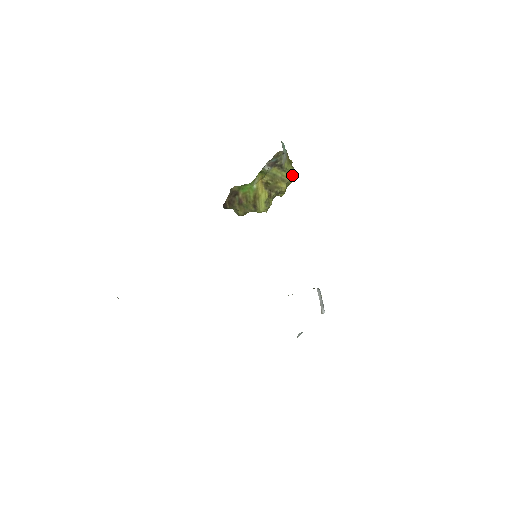
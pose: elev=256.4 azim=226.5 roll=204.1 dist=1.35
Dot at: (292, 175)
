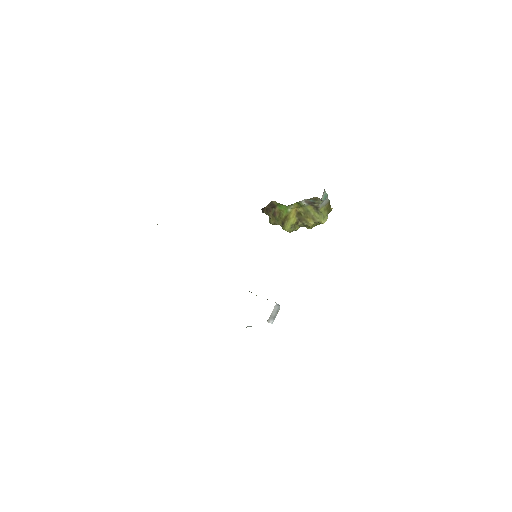
Dot at: (323, 219)
